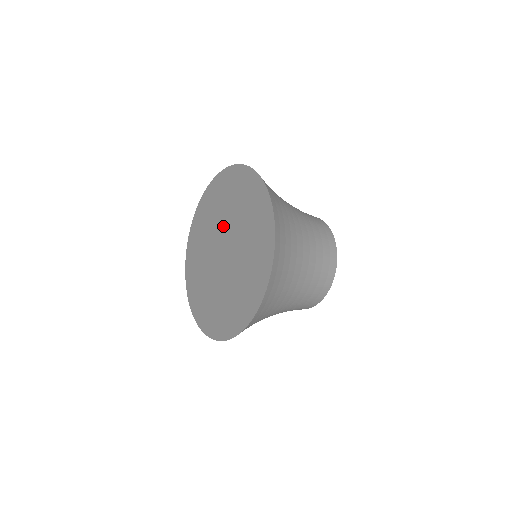
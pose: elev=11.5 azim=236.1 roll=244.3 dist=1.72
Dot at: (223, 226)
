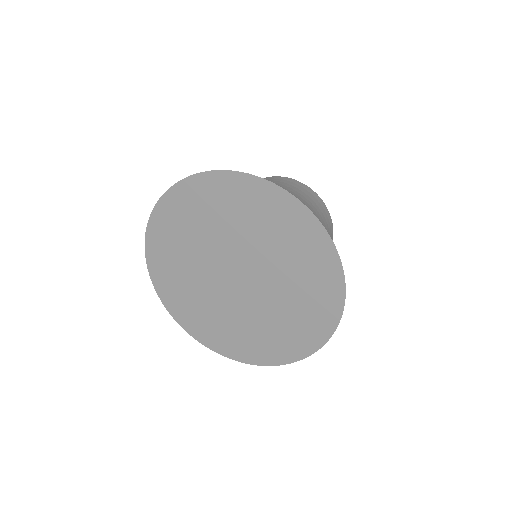
Dot at: (249, 253)
